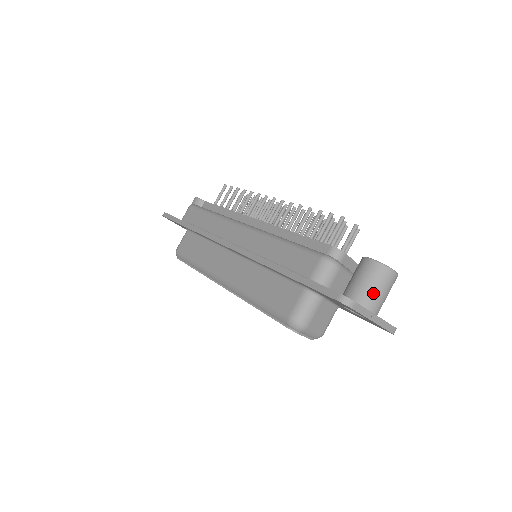
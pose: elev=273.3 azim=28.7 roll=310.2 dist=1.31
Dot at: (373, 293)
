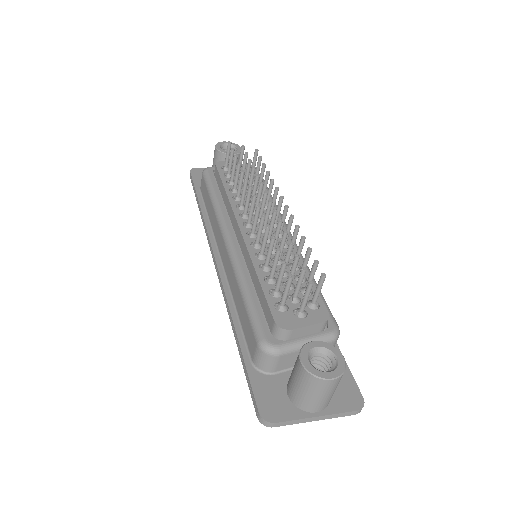
Dot at: (307, 399)
